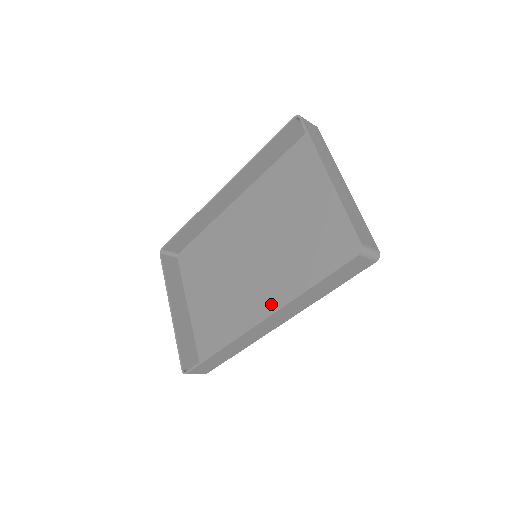
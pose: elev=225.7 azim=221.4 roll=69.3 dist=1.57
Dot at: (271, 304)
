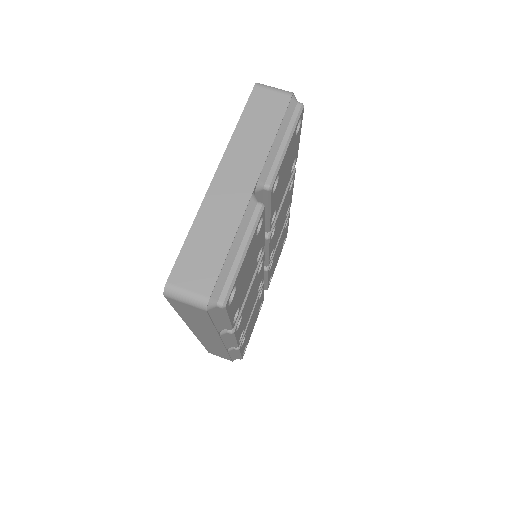
Dot at: occluded
